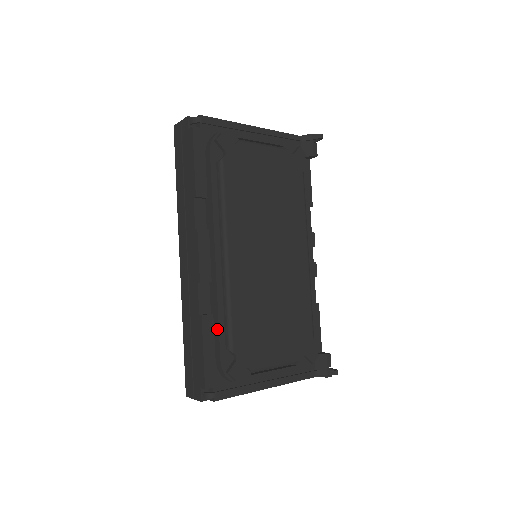
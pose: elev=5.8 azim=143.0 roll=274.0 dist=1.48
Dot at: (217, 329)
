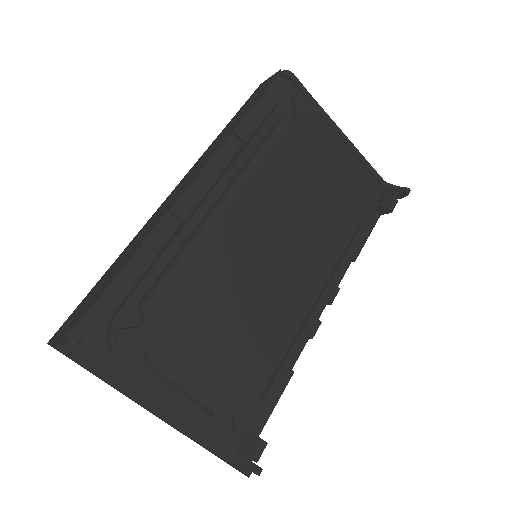
Dot at: (147, 272)
